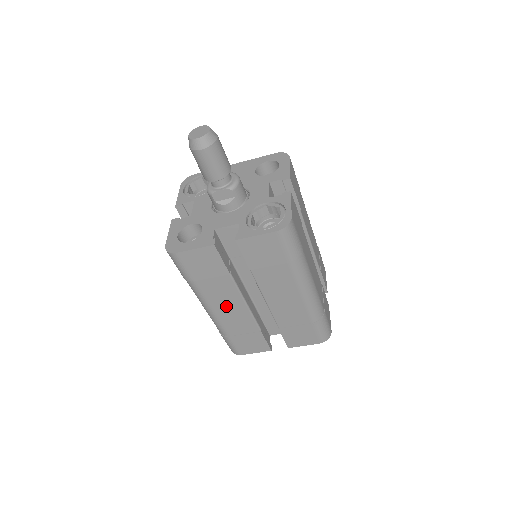
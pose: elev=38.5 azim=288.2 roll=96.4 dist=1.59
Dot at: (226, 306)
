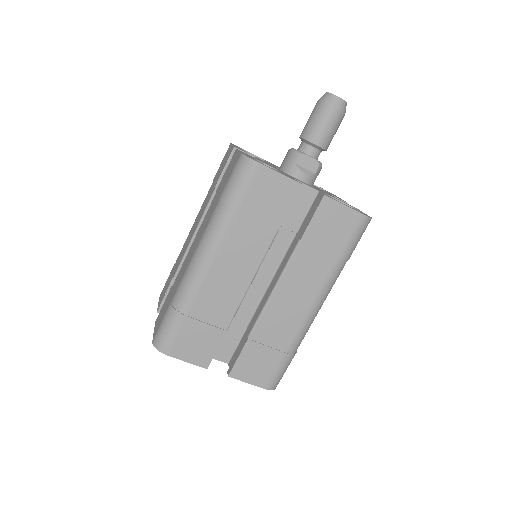
Dot at: (230, 269)
